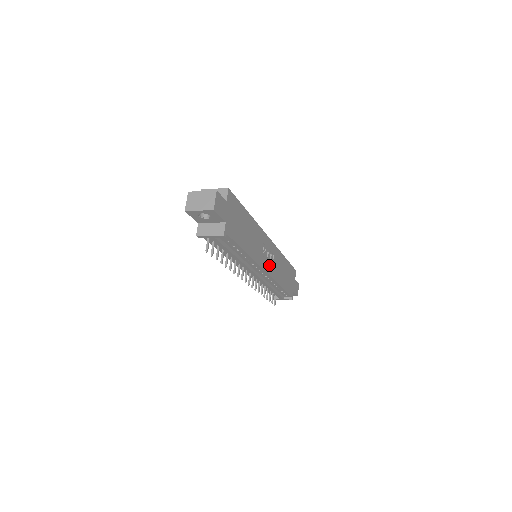
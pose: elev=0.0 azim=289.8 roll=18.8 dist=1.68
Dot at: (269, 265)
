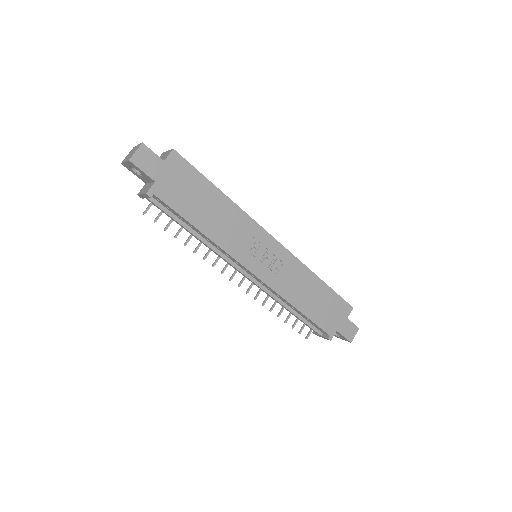
Dot at: (265, 269)
